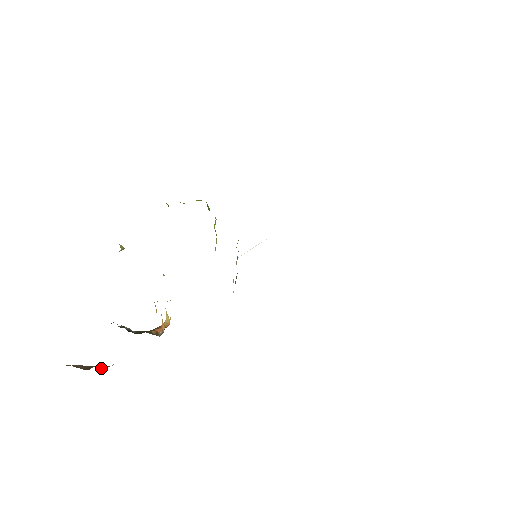
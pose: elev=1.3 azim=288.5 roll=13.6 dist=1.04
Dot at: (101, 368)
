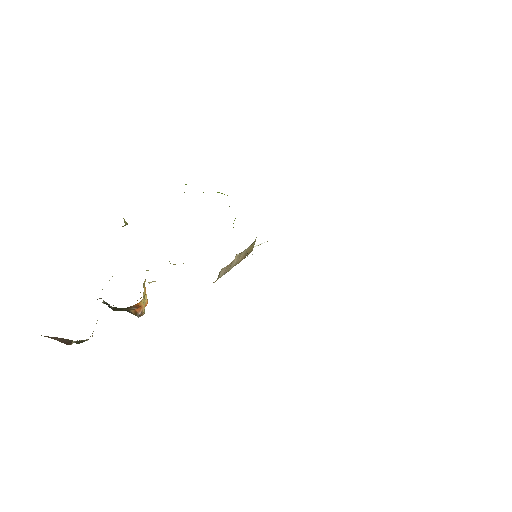
Dot at: (76, 342)
